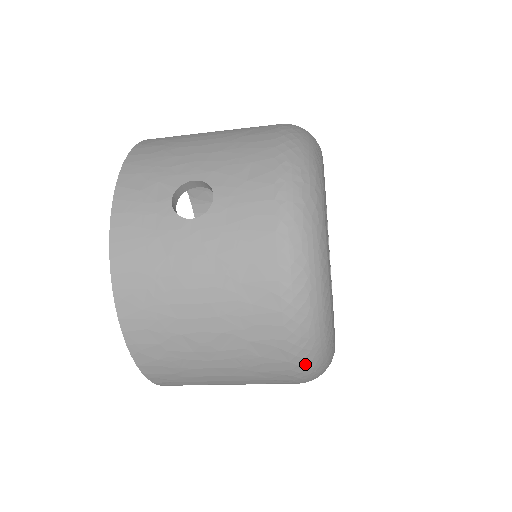
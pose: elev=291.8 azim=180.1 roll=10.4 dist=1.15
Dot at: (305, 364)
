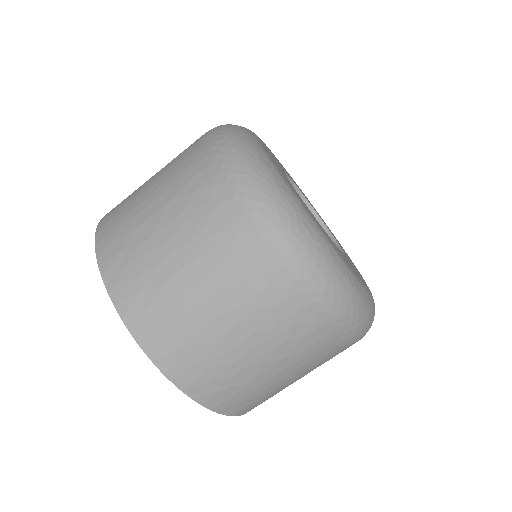
Dot at: (252, 196)
